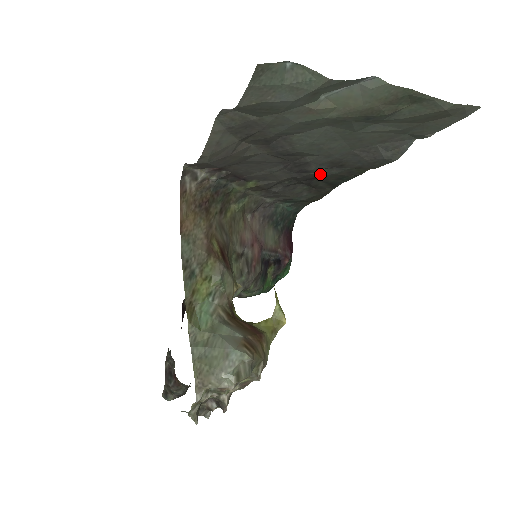
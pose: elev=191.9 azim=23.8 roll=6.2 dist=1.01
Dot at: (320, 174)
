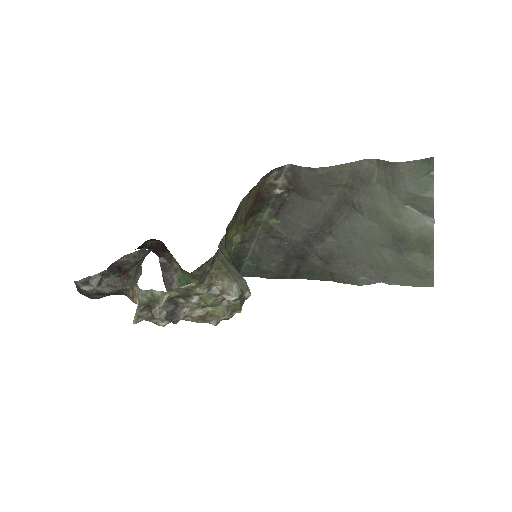
Dot at: (310, 257)
